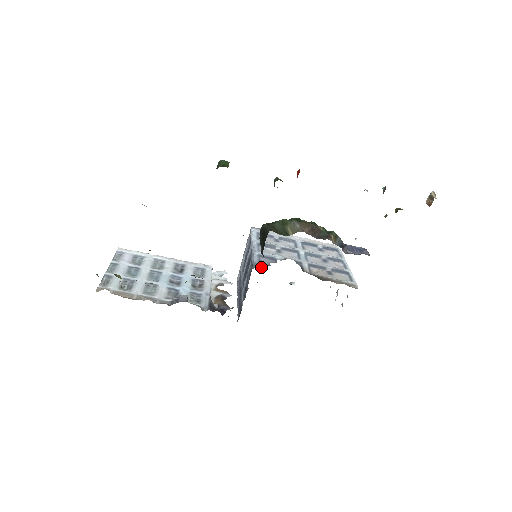
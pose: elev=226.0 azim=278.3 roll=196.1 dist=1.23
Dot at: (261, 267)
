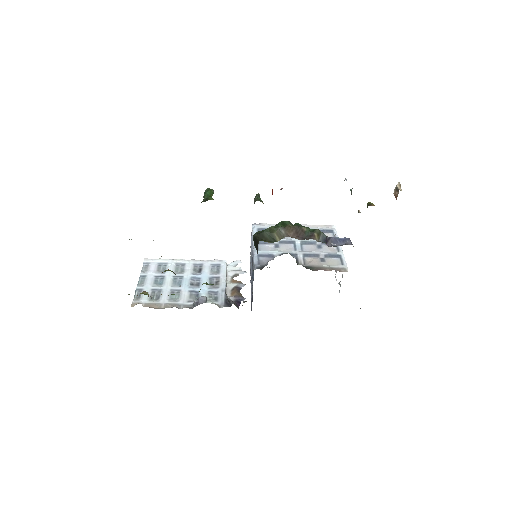
Dot at: (260, 268)
